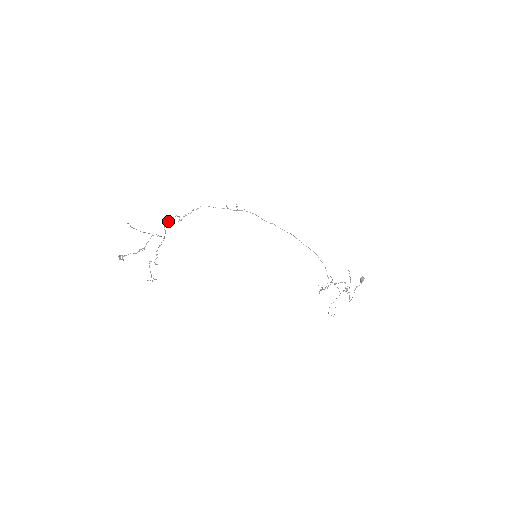
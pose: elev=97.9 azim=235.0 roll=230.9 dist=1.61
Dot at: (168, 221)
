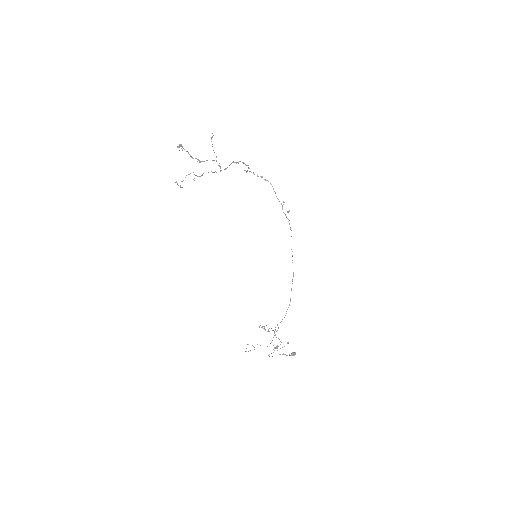
Dot at: occluded
